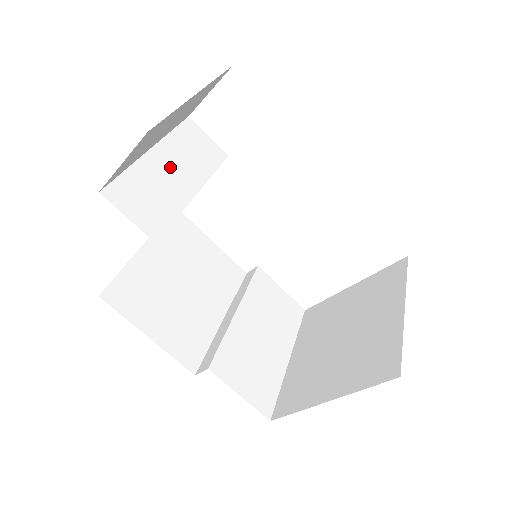
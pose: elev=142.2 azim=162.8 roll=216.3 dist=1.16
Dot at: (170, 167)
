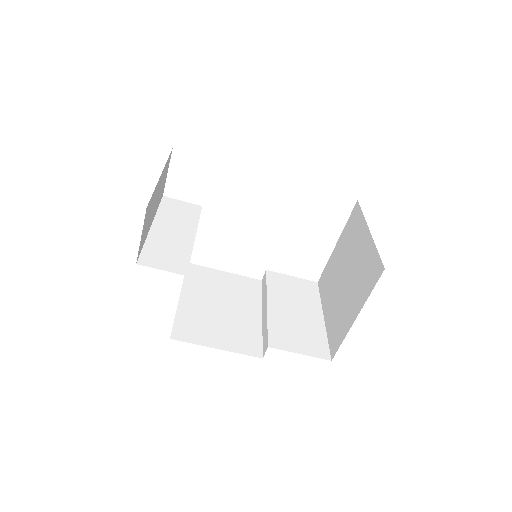
Dot at: (169, 231)
